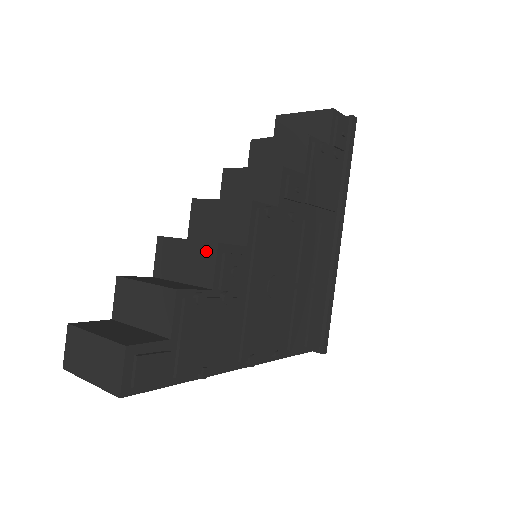
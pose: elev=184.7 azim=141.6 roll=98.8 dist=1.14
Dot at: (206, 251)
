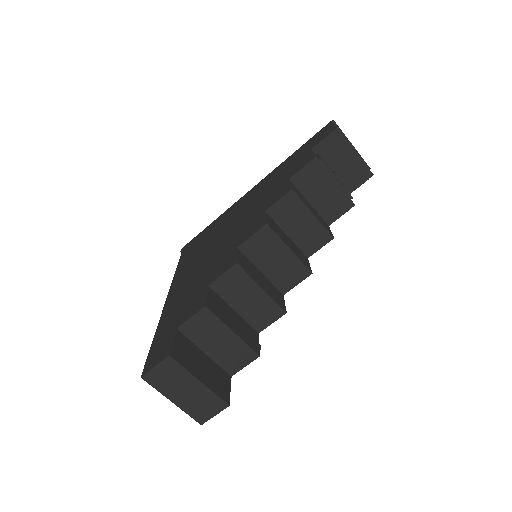
Dot at: (273, 310)
